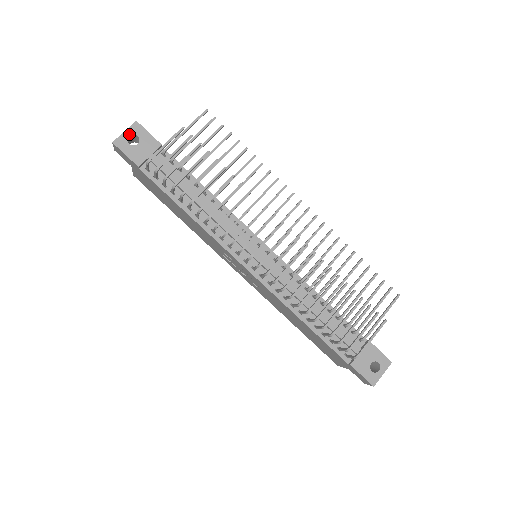
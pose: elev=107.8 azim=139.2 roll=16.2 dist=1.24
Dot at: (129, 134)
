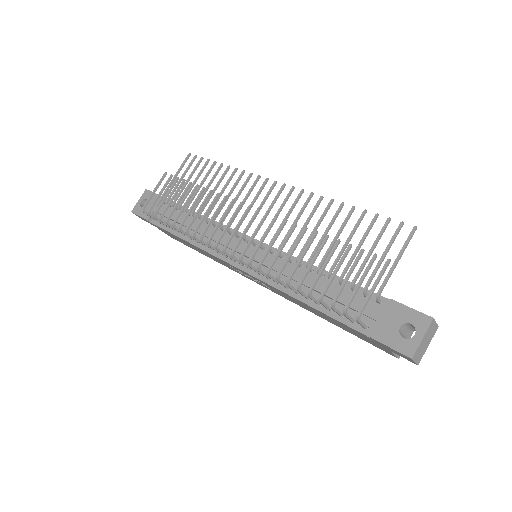
Dot at: (141, 201)
